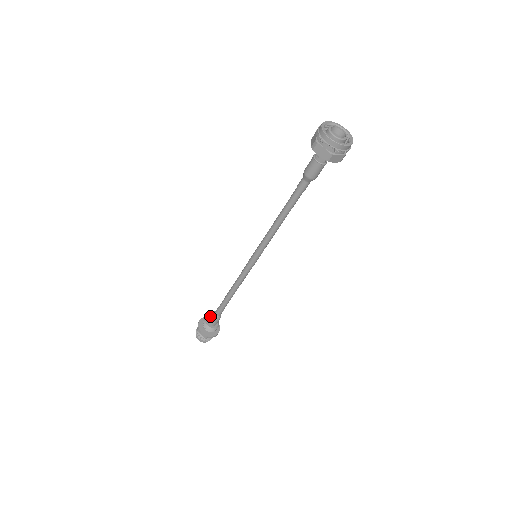
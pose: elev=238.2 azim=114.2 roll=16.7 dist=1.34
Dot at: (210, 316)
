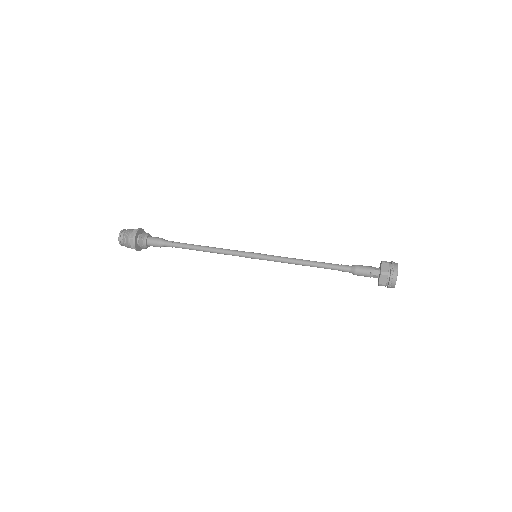
Dot at: (155, 239)
